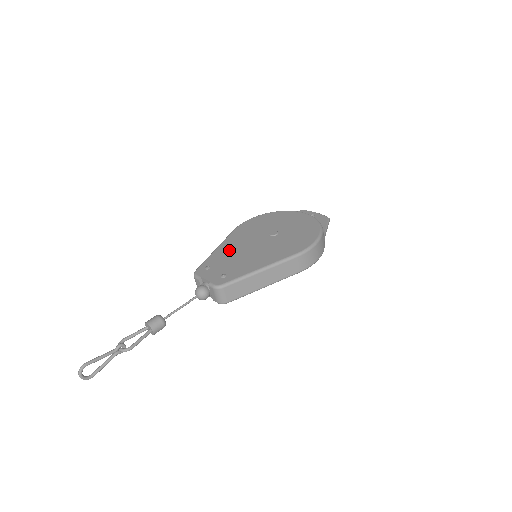
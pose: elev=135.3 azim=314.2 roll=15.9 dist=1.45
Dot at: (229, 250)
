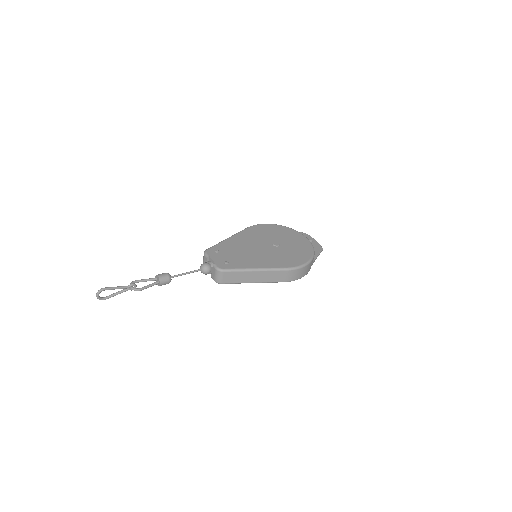
Dot at: (238, 243)
